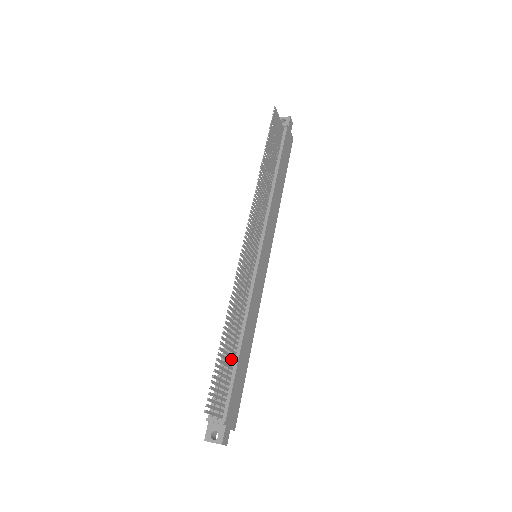
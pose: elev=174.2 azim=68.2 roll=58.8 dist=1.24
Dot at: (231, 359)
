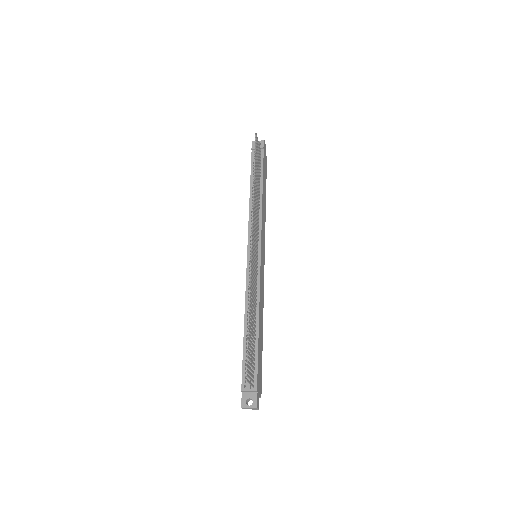
Dot at: occluded
